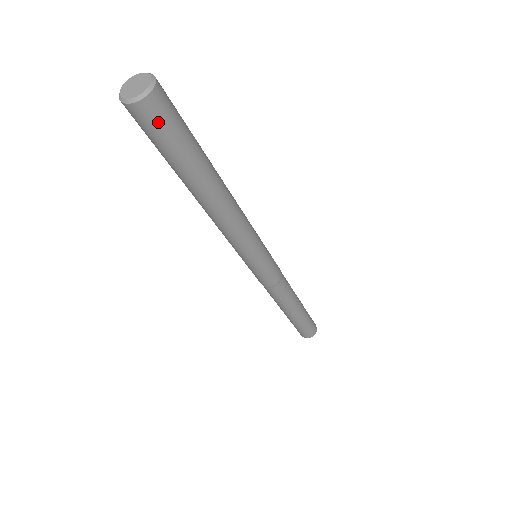
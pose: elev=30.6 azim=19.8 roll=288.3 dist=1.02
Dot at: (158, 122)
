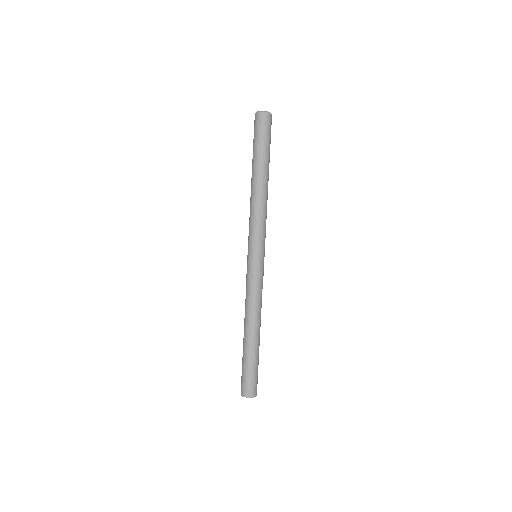
Dot at: (264, 125)
